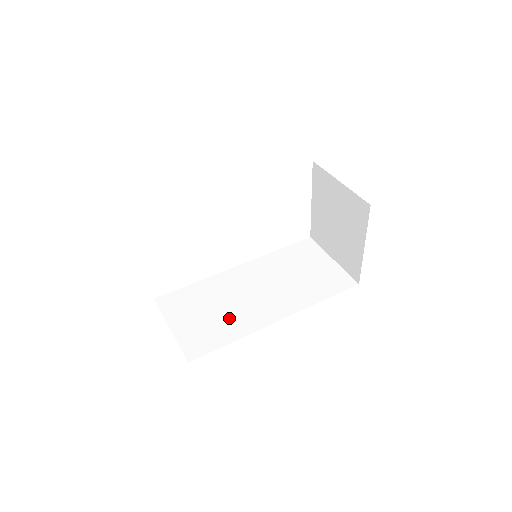
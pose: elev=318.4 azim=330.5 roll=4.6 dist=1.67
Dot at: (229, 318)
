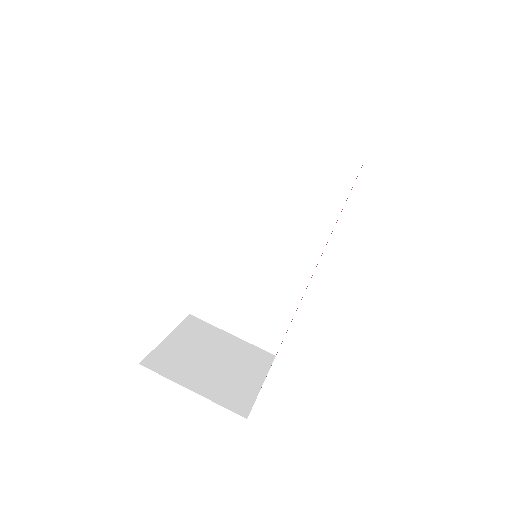
Dot at: (271, 292)
